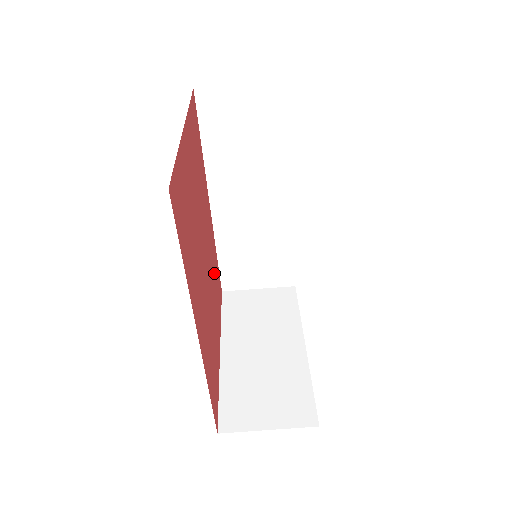
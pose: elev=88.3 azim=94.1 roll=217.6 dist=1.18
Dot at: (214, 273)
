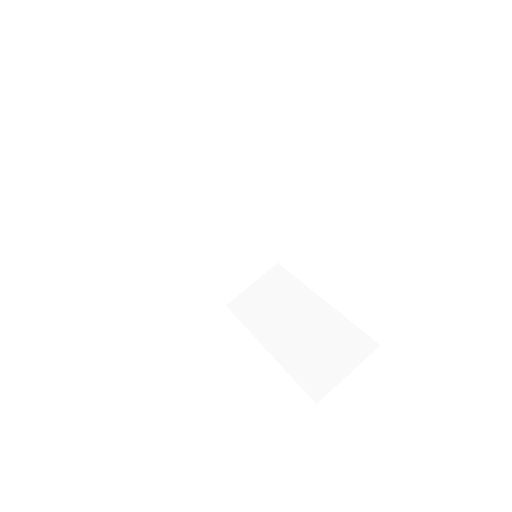
Dot at: occluded
